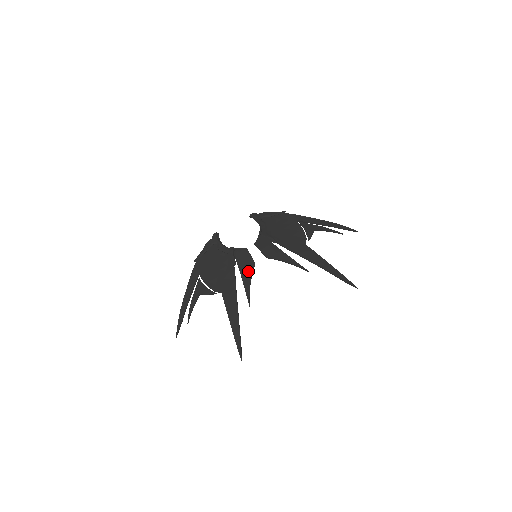
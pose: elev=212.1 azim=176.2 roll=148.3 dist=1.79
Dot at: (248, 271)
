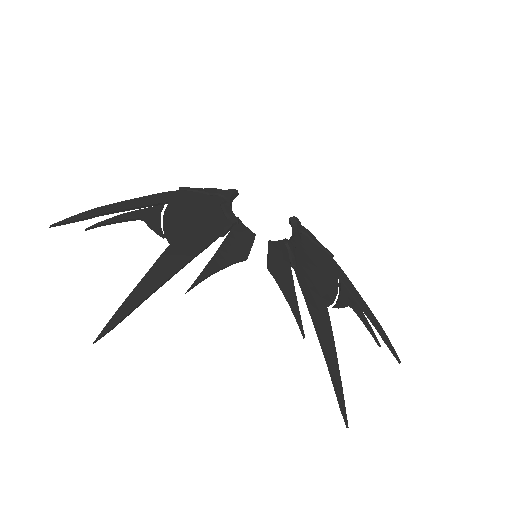
Dot at: (231, 256)
